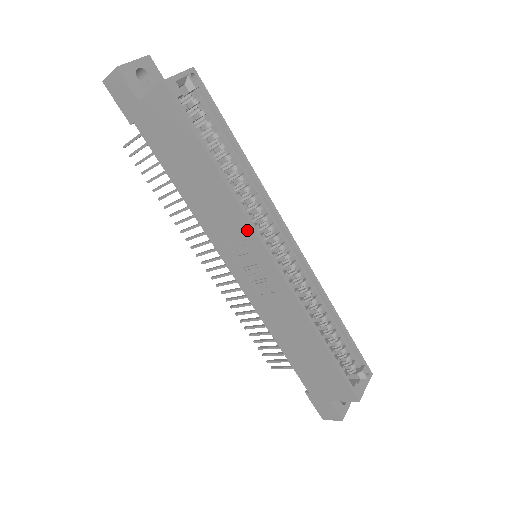
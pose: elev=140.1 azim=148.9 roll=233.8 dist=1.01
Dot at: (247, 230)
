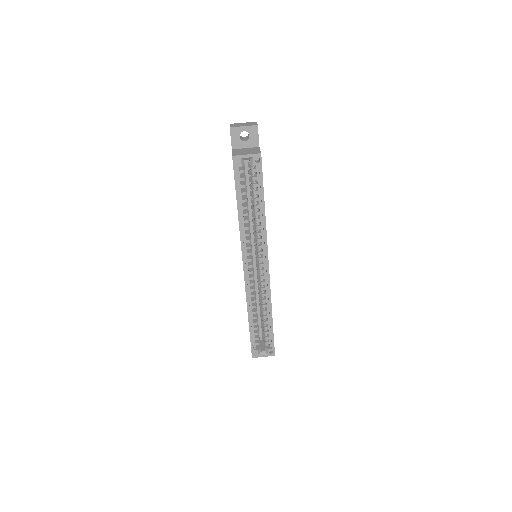
Dot at: (241, 245)
